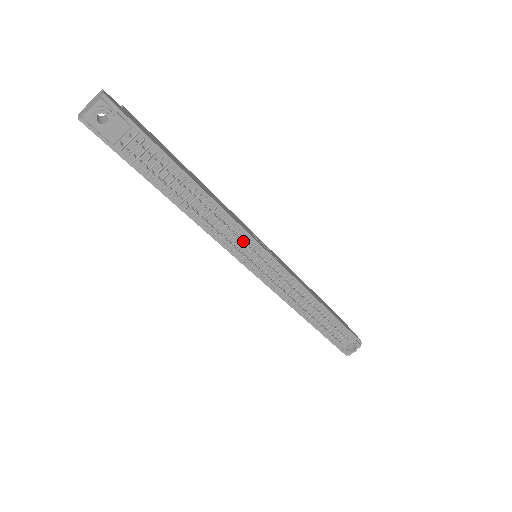
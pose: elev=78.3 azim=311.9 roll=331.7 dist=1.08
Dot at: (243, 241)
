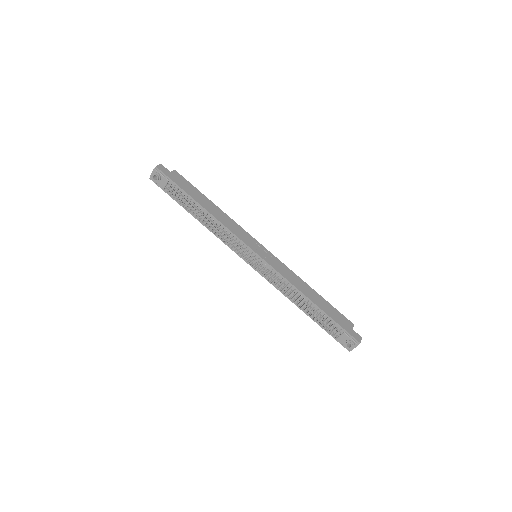
Dot at: (235, 243)
